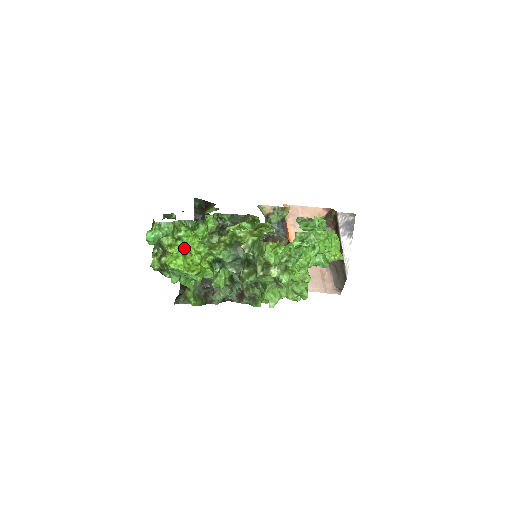
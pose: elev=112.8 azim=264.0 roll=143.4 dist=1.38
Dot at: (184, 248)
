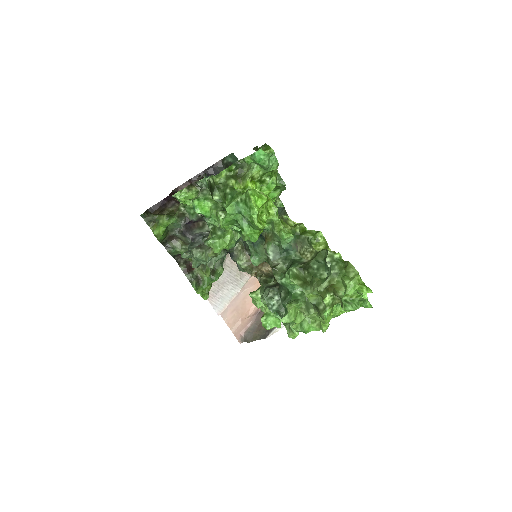
Dot at: occluded
